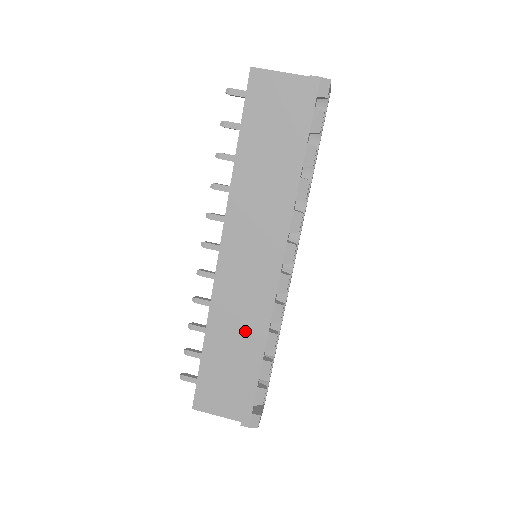
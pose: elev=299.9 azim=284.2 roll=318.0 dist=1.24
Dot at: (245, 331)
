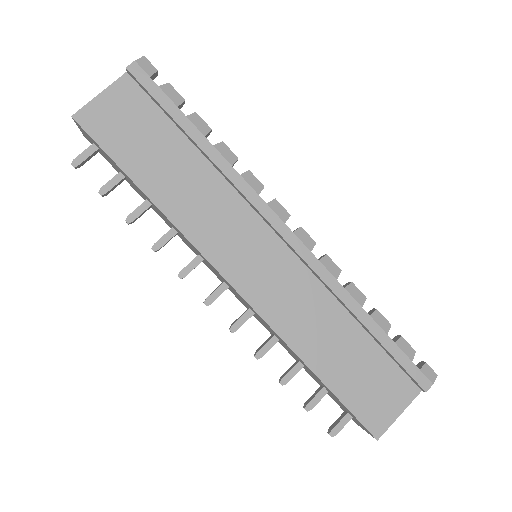
Dot at: (328, 315)
